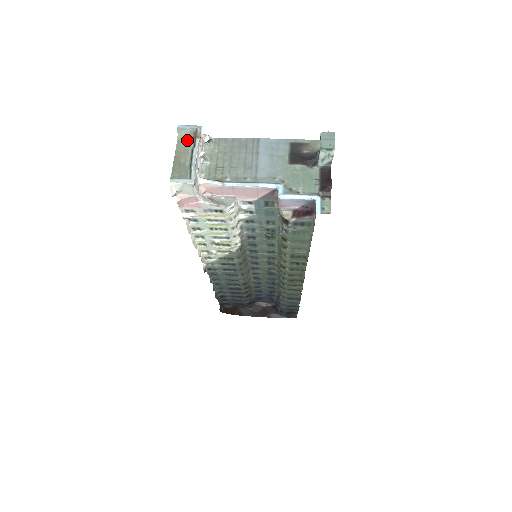
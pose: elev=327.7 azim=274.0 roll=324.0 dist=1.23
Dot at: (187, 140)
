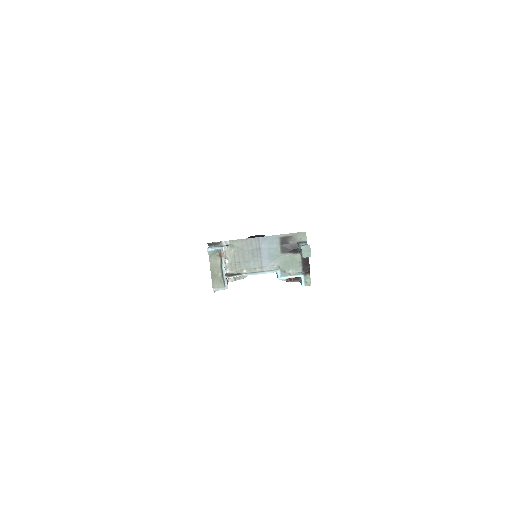
Dot at: (216, 258)
